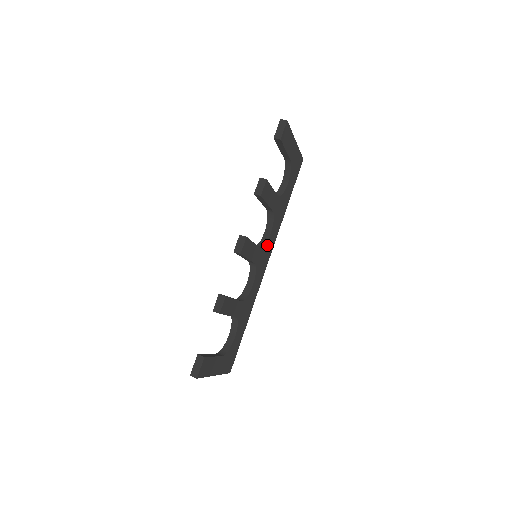
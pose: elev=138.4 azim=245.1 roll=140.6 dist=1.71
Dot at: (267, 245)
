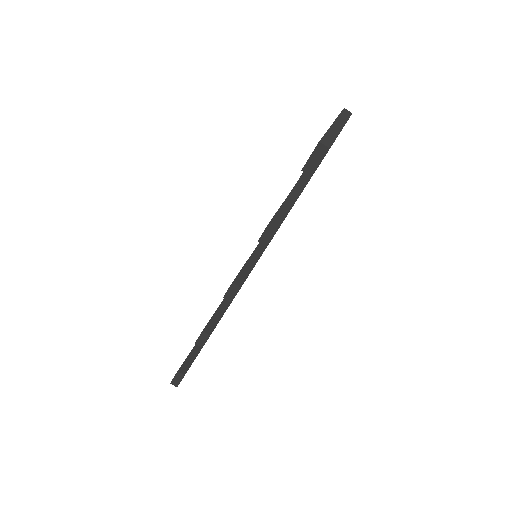
Dot at: occluded
